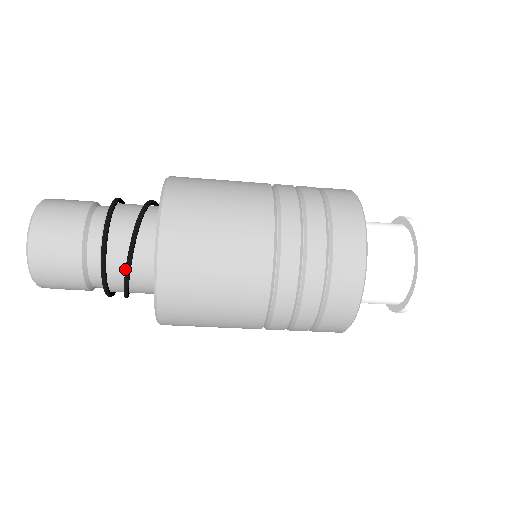
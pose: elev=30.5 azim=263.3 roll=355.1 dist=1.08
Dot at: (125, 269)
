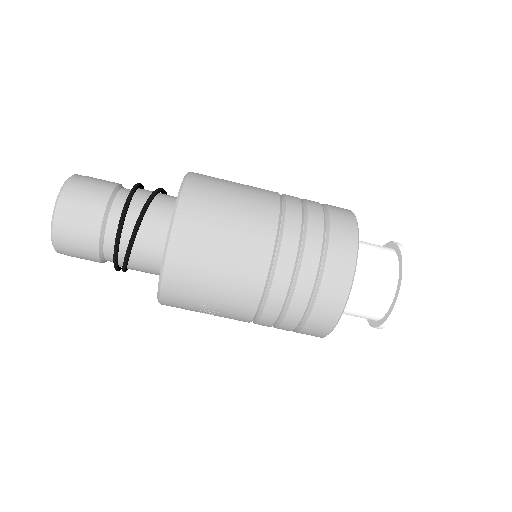
Dot at: (154, 191)
